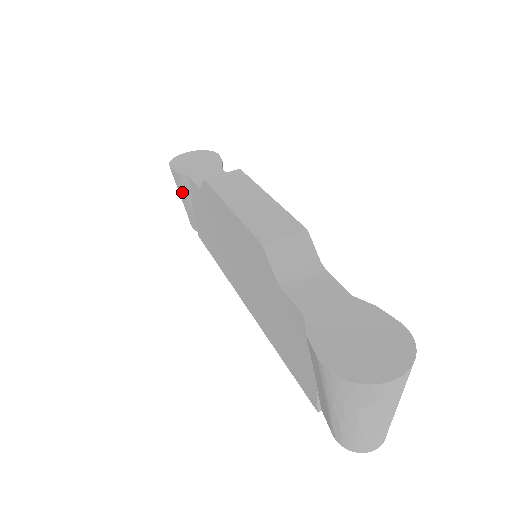
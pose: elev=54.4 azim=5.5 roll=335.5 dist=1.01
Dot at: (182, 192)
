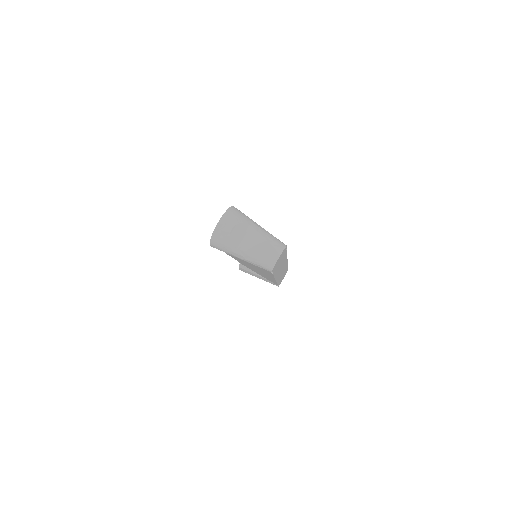
Dot at: (252, 274)
